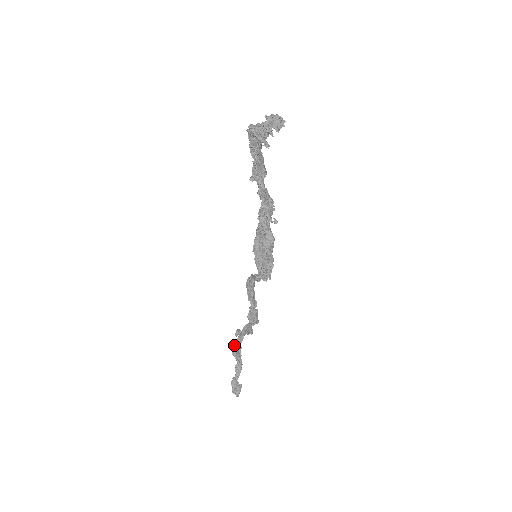
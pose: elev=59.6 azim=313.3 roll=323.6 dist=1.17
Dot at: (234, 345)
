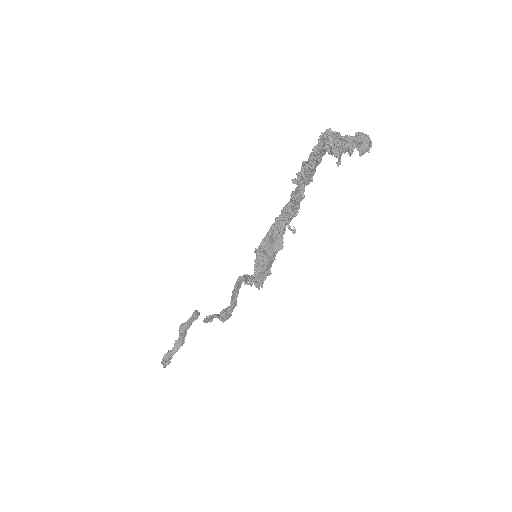
Dot at: (184, 323)
